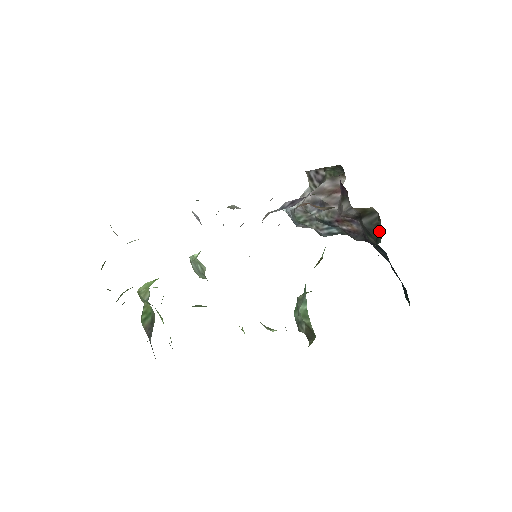
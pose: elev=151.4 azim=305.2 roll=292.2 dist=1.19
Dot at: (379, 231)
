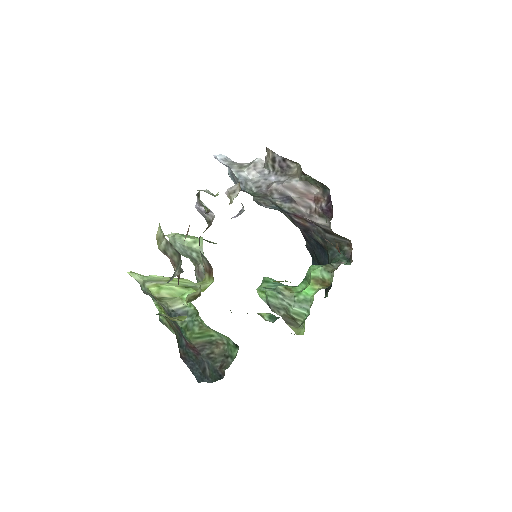
Dot at: (346, 255)
